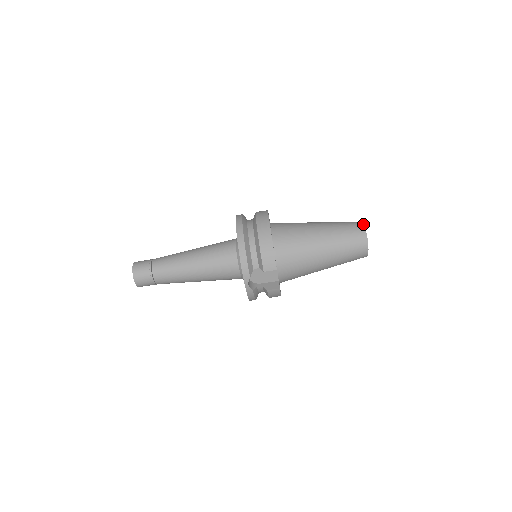
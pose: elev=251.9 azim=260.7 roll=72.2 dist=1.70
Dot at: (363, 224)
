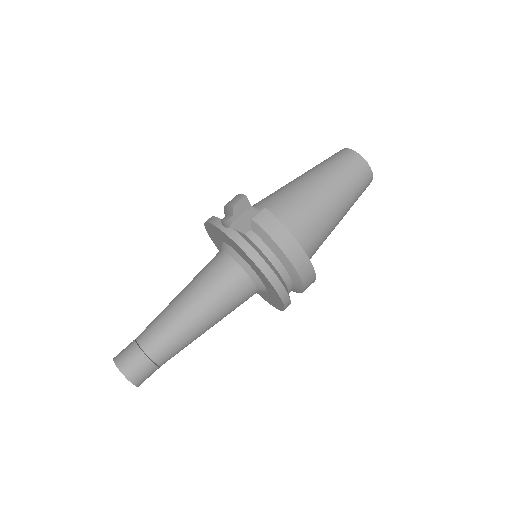
Dot at: occluded
